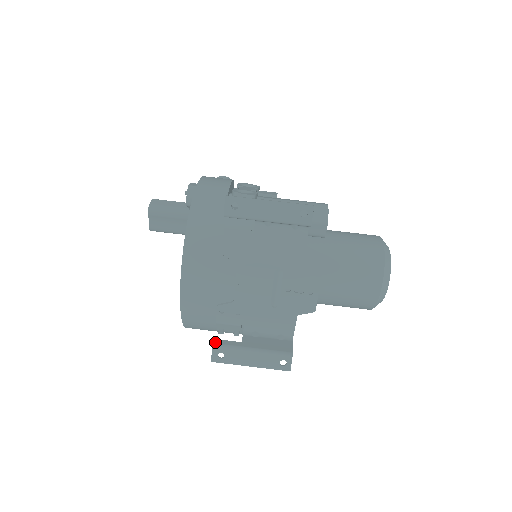
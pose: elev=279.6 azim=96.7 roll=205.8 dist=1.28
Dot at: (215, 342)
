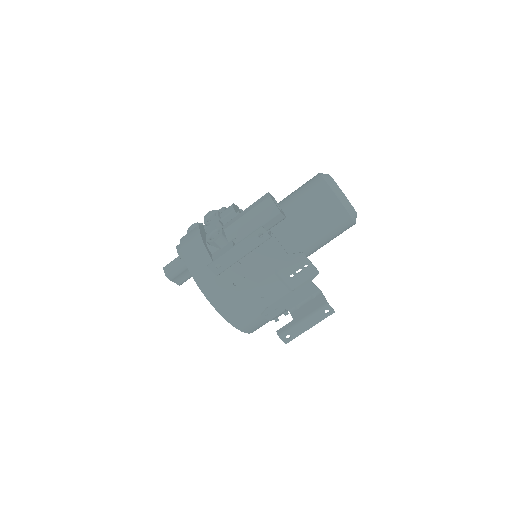
Dot at: (278, 333)
